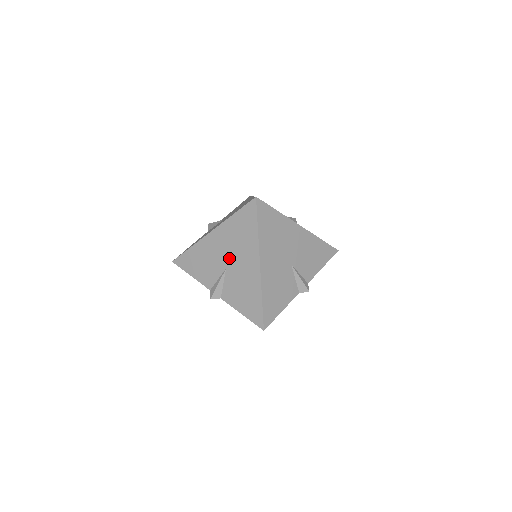
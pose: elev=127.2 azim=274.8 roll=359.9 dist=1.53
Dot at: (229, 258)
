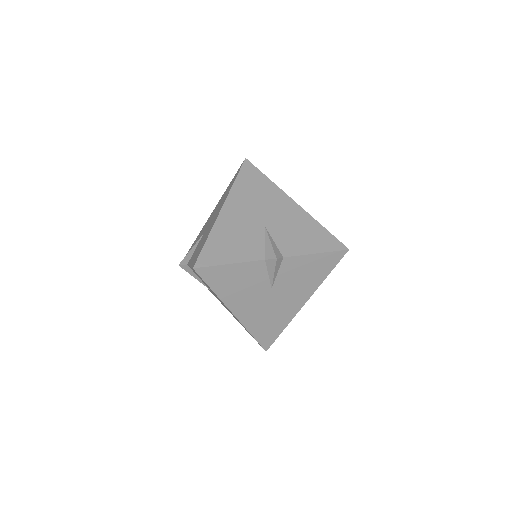
Dot at: (260, 216)
